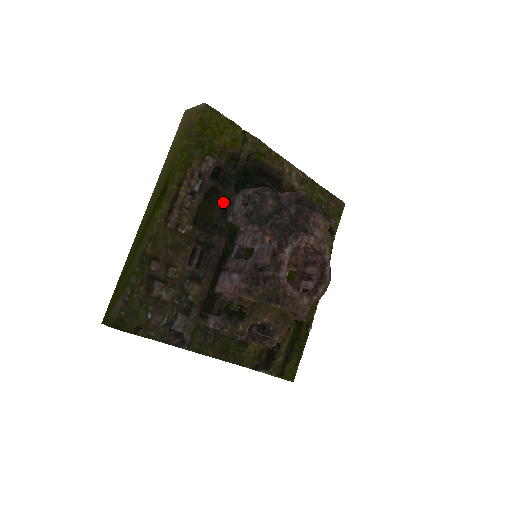
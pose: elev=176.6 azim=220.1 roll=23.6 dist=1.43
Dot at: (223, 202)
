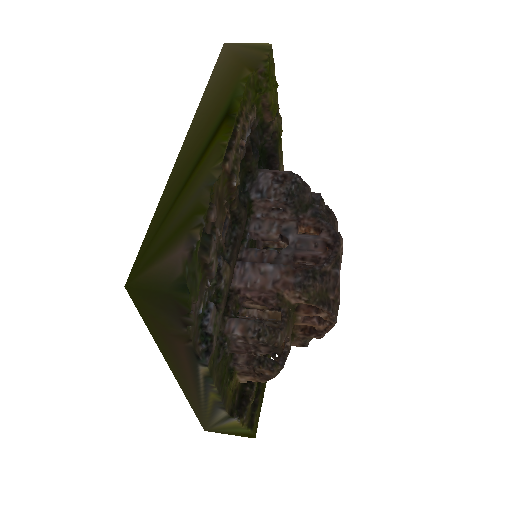
Dot at: (243, 173)
